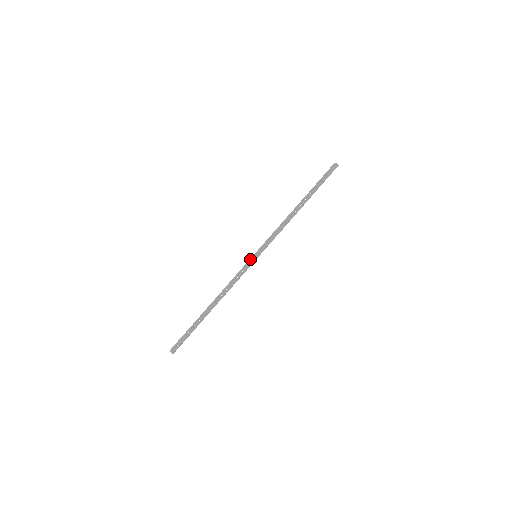
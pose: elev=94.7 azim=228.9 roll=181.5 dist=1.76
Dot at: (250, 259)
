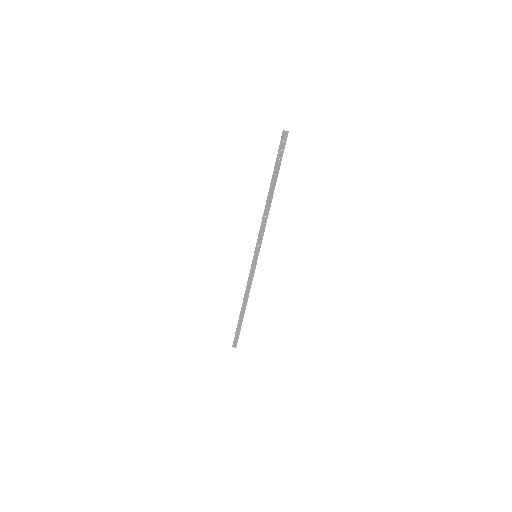
Dot at: (252, 261)
